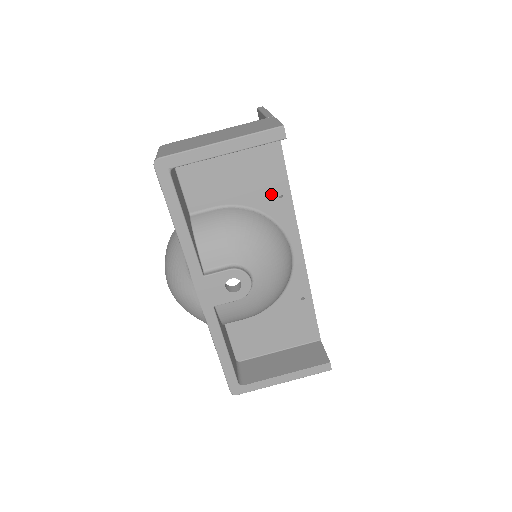
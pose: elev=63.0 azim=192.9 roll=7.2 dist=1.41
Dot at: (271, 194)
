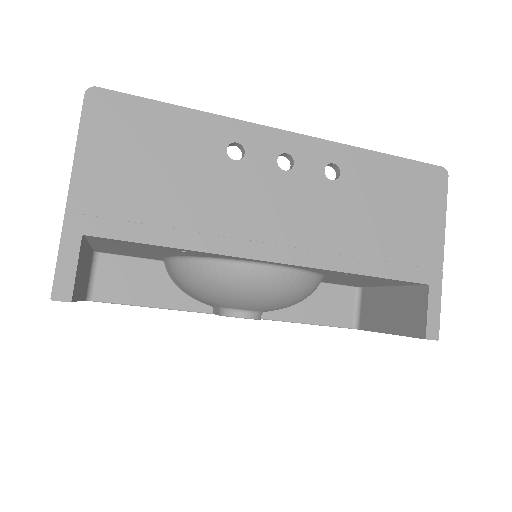
Dot at: (175, 251)
